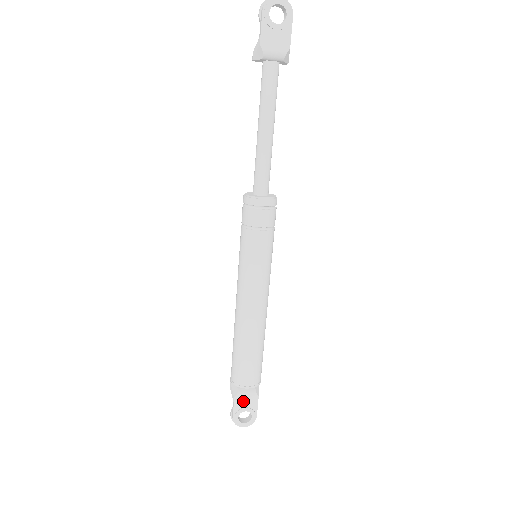
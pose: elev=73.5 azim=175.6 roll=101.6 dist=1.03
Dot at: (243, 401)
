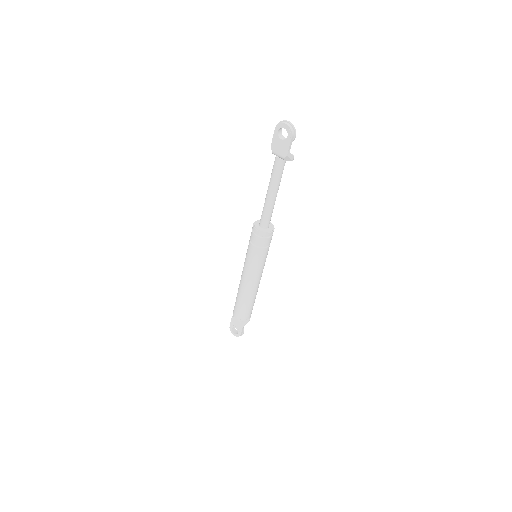
Dot at: (235, 323)
